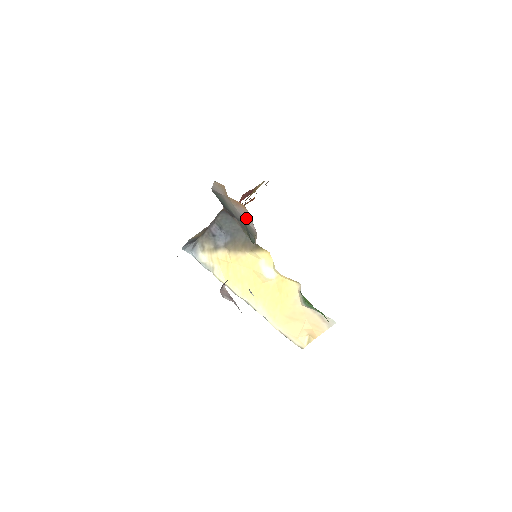
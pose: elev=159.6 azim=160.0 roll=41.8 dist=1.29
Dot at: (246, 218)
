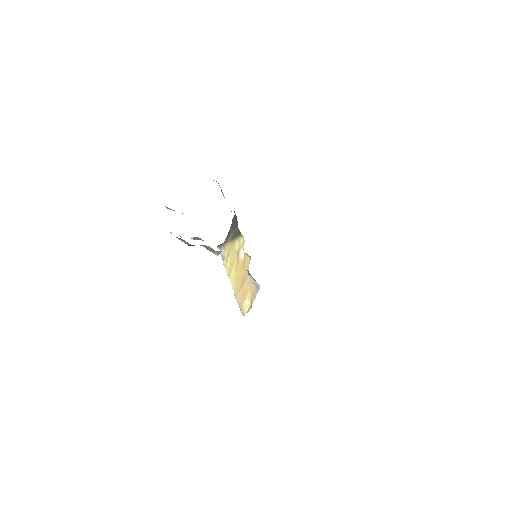
Dot at: occluded
